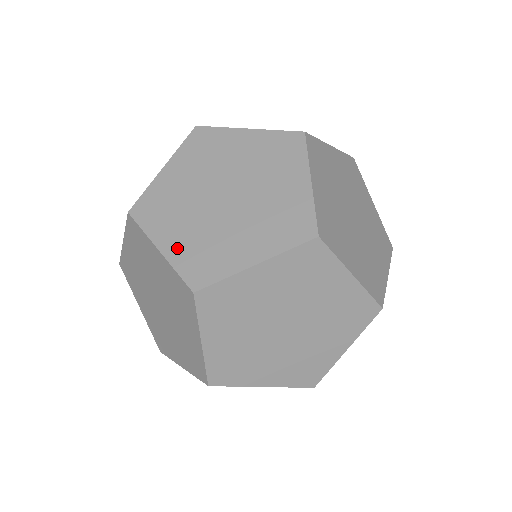
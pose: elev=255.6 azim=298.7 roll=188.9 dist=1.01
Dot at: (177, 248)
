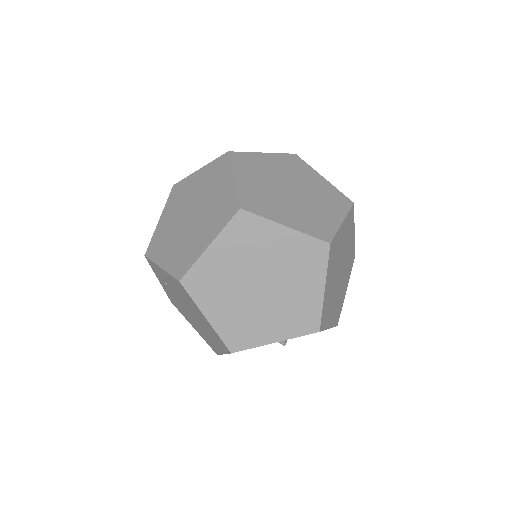
Dot at: (246, 185)
